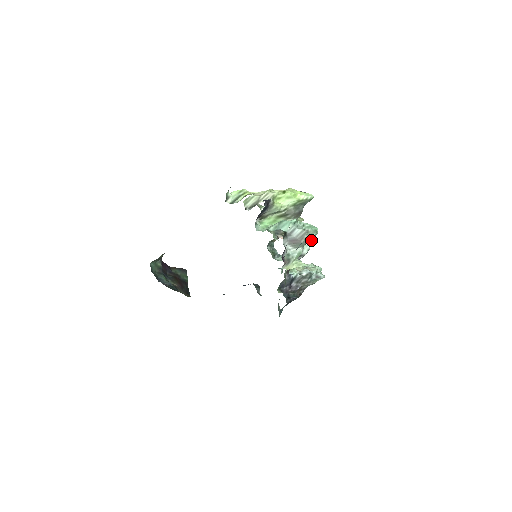
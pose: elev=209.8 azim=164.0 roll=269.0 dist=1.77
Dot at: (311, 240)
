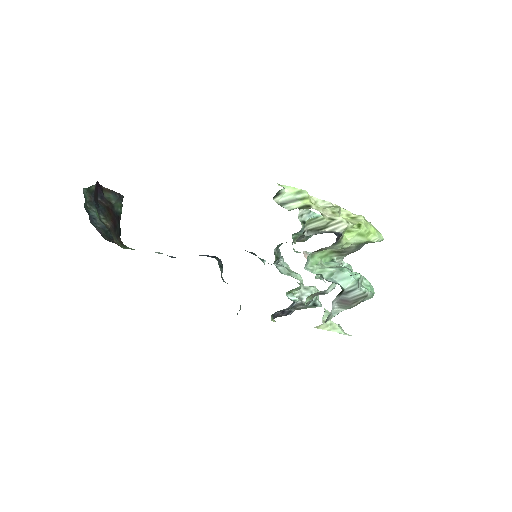
Dot at: occluded
